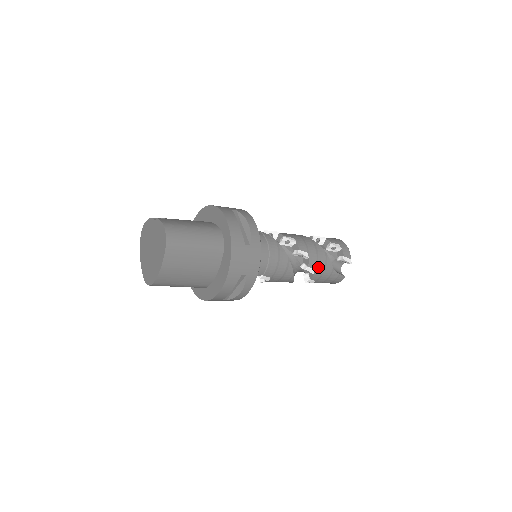
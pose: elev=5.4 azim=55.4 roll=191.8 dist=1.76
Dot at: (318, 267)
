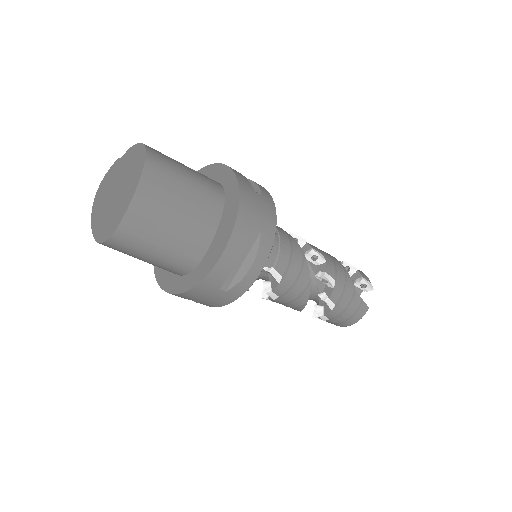
Dot at: (338, 279)
